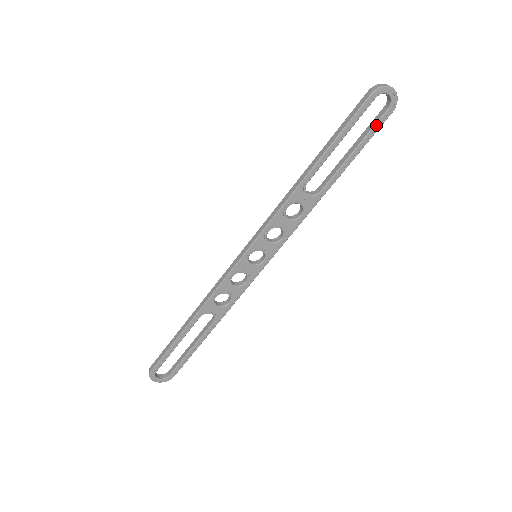
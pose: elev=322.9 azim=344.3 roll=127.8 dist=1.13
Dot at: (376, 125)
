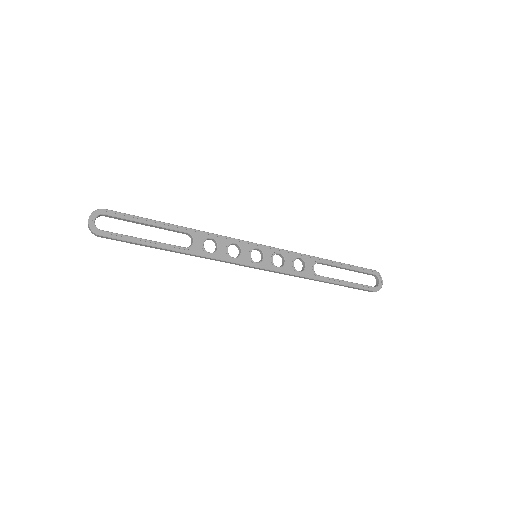
Dot at: (365, 286)
